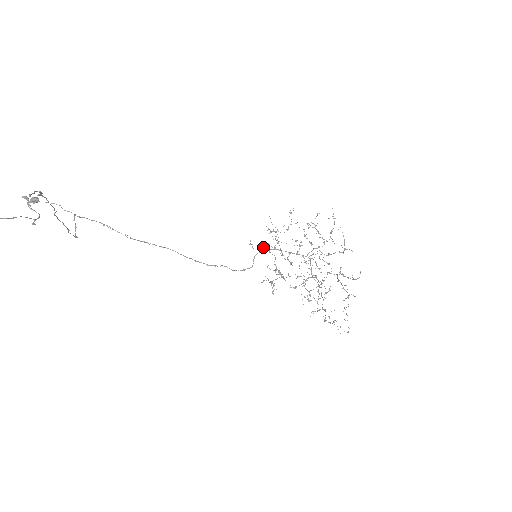
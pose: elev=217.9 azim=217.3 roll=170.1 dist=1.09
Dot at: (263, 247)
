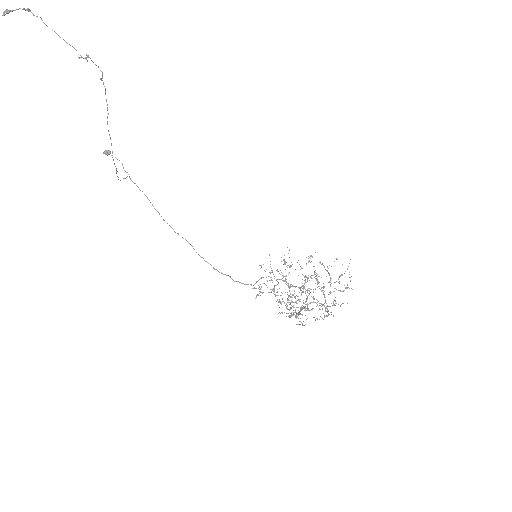
Dot at: (270, 266)
